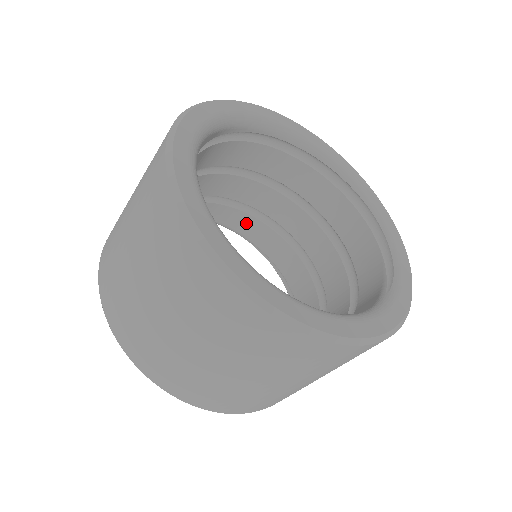
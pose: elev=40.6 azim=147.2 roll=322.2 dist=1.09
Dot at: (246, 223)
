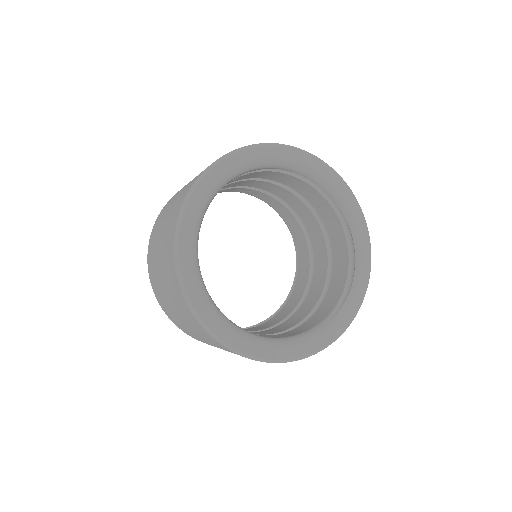
Dot at: (277, 205)
